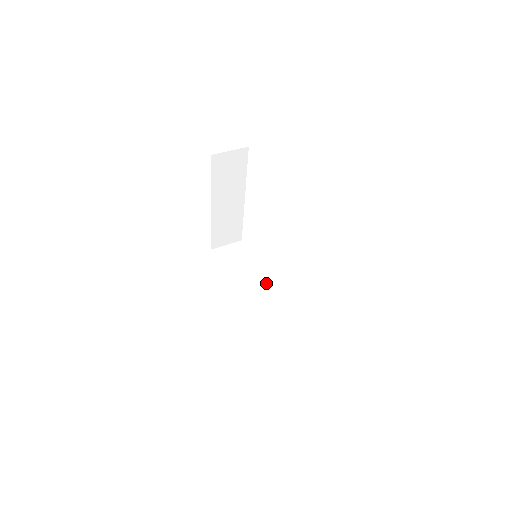
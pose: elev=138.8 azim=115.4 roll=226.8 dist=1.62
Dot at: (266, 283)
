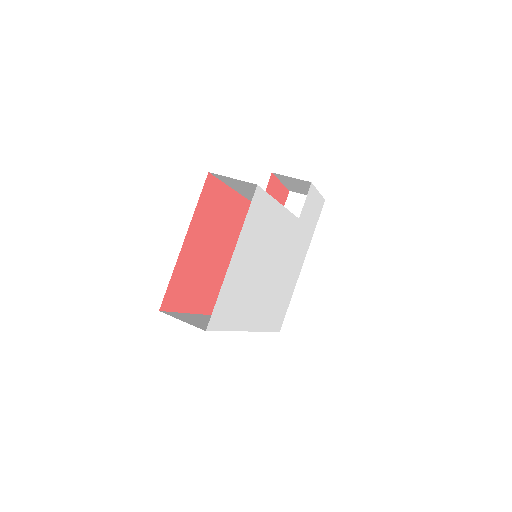
Dot at: (254, 331)
